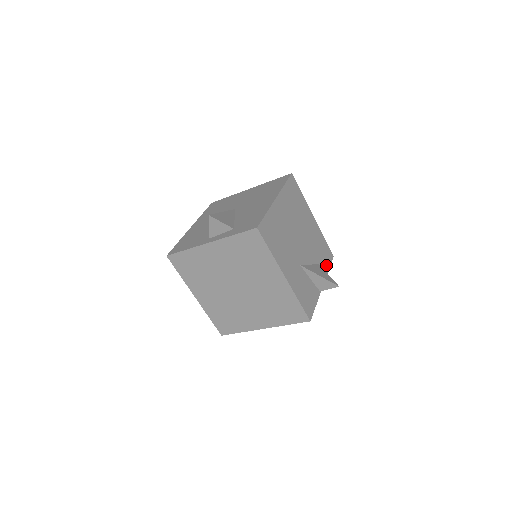
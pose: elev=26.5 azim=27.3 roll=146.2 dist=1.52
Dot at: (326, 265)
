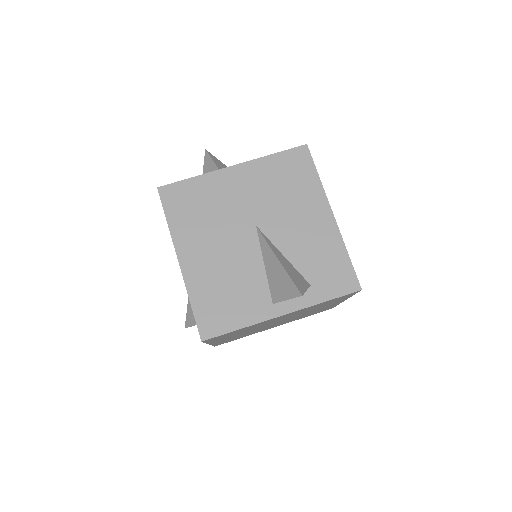
Dot at: occluded
